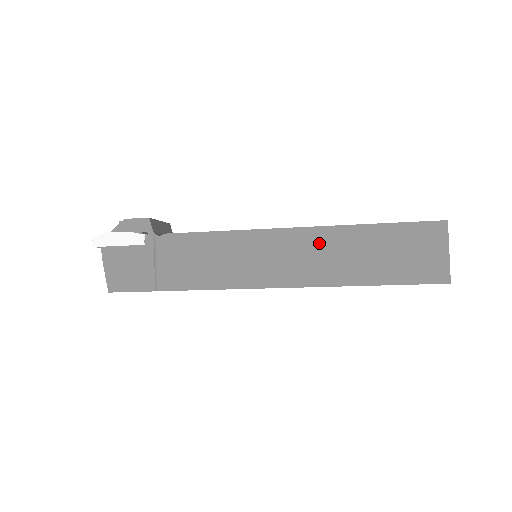
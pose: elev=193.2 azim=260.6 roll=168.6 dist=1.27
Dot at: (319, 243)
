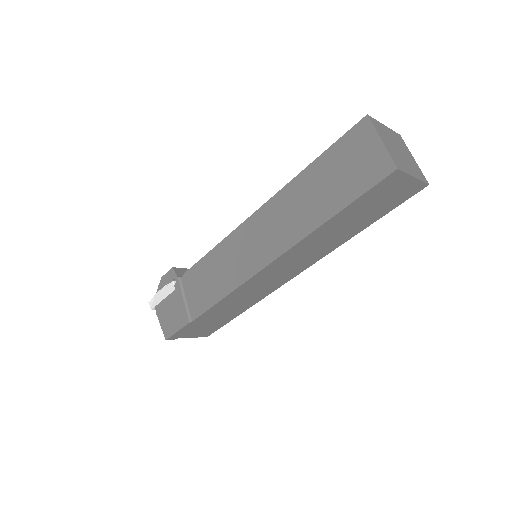
Dot at: (277, 210)
